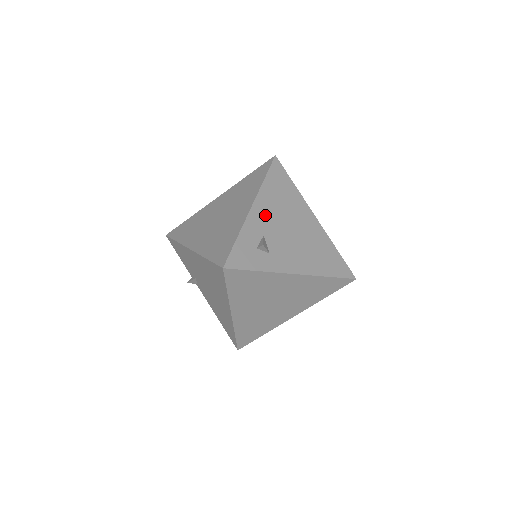
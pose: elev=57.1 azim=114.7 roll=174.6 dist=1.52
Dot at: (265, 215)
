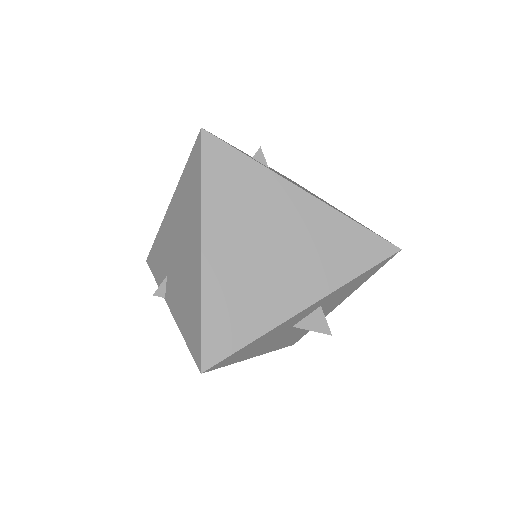
Dot at: occluded
